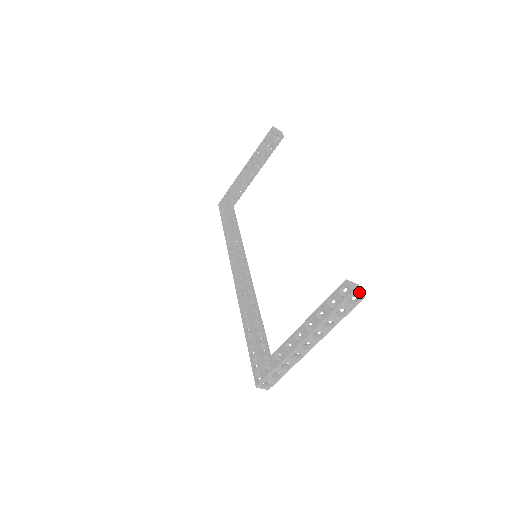
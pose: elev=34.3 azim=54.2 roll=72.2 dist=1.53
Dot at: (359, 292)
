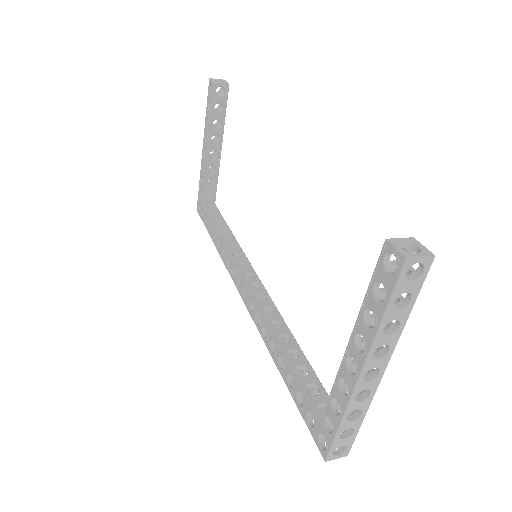
Dot at: (419, 251)
